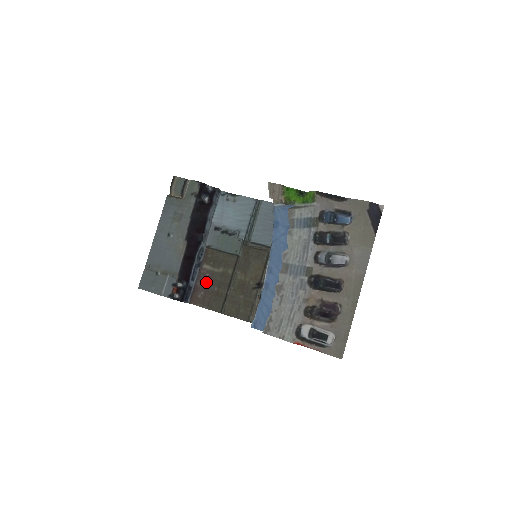
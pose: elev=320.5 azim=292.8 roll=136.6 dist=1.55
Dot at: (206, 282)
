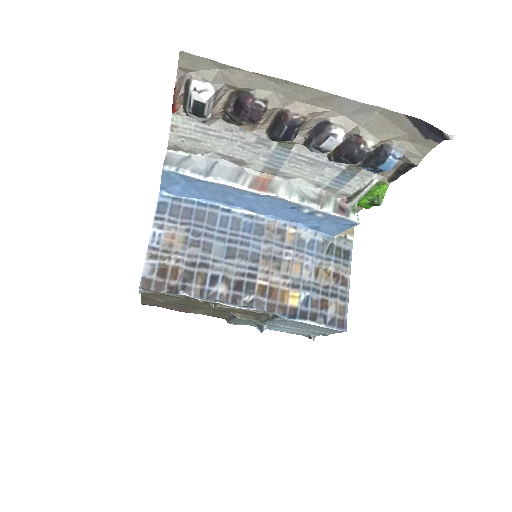
Dot at: (180, 309)
